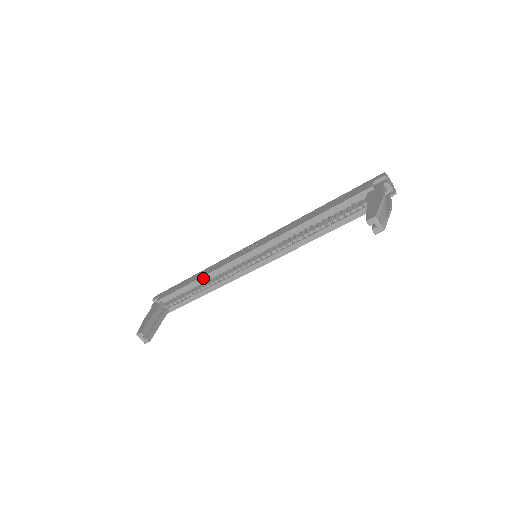
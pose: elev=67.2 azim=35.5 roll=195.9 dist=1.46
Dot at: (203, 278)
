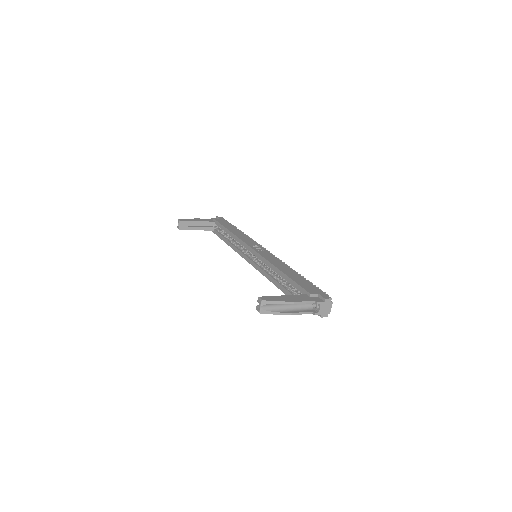
Dot at: (232, 234)
